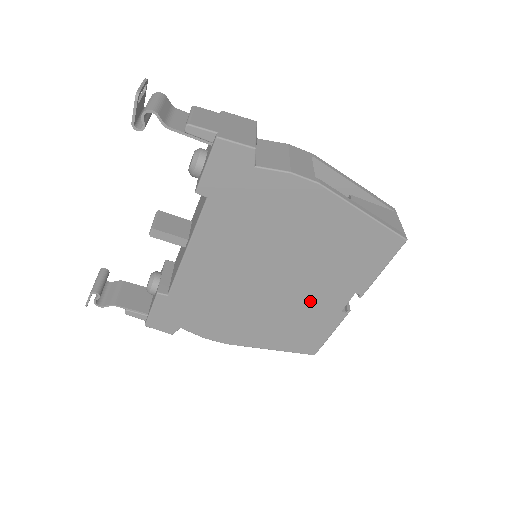
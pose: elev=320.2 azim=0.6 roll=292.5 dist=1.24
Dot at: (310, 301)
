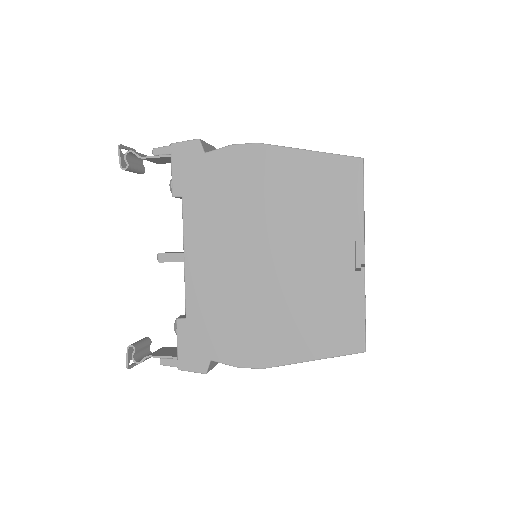
Dot at: (316, 271)
